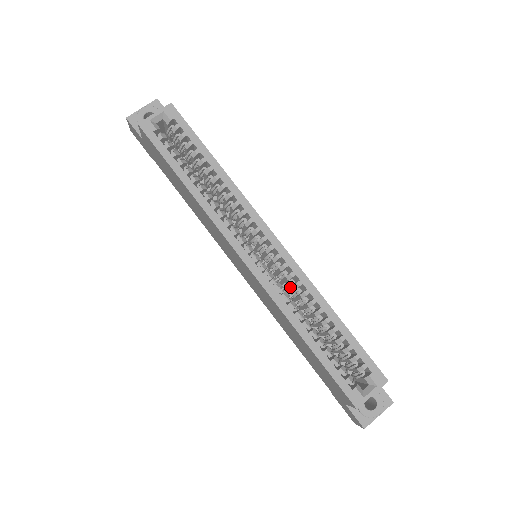
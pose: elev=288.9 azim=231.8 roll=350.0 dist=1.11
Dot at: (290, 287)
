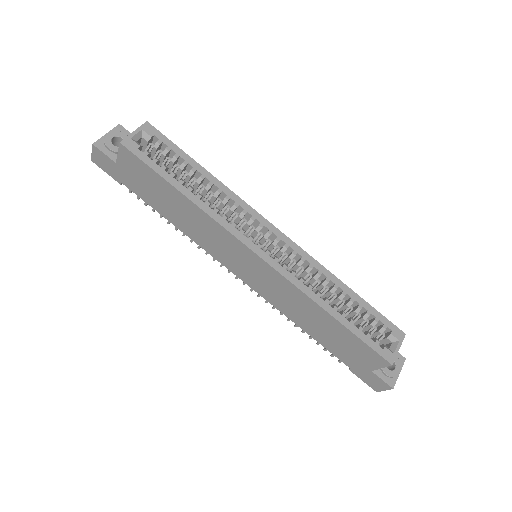
Dot at: (300, 274)
